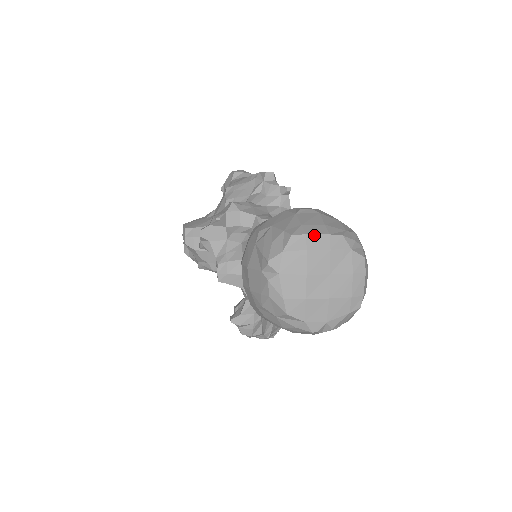
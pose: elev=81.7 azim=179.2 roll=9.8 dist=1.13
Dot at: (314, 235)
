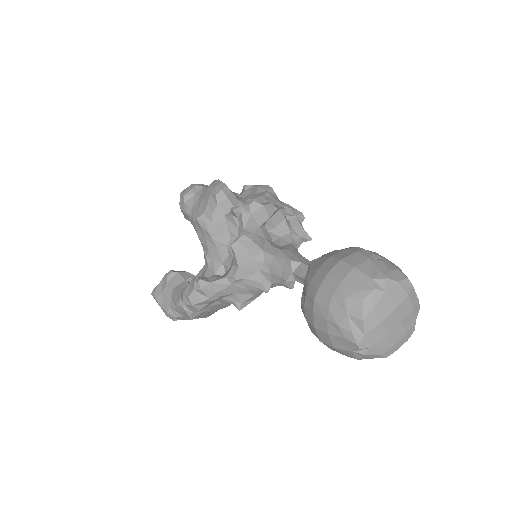
Dot at: occluded
